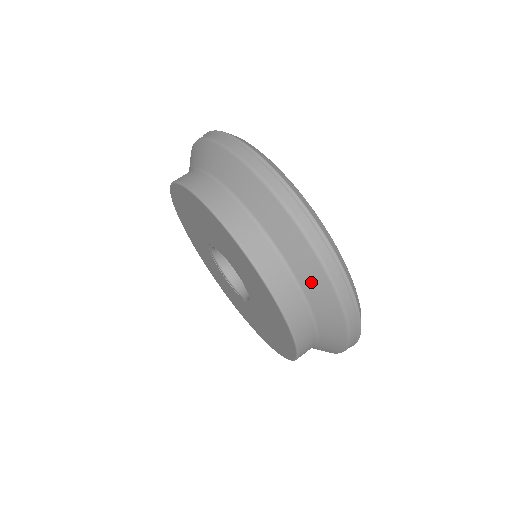
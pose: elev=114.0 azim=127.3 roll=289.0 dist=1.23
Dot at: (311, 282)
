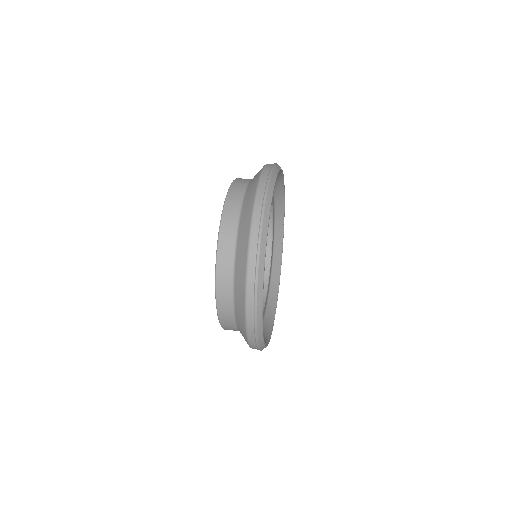
Dot at: (249, 193)
